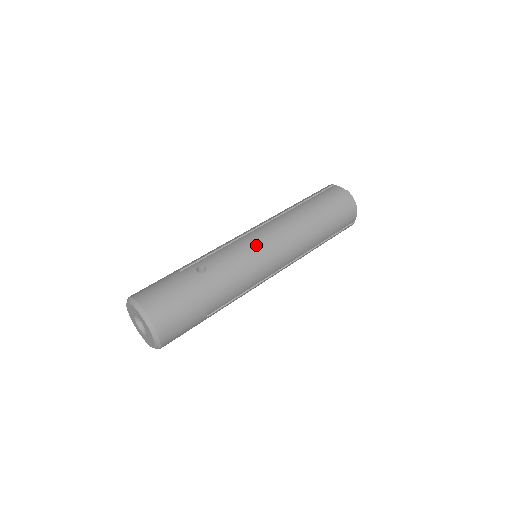
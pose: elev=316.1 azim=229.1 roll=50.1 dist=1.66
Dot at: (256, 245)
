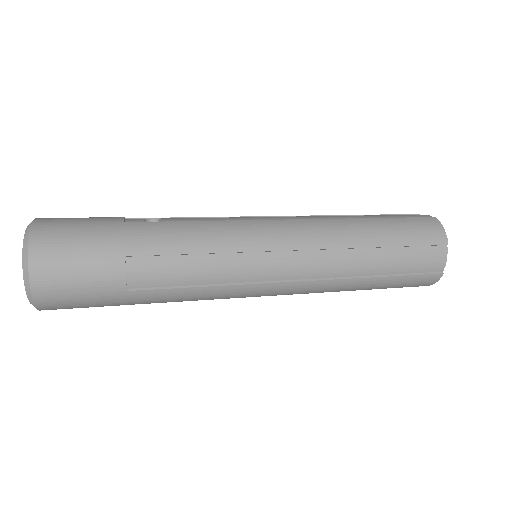
Dot at: (250, 222)
